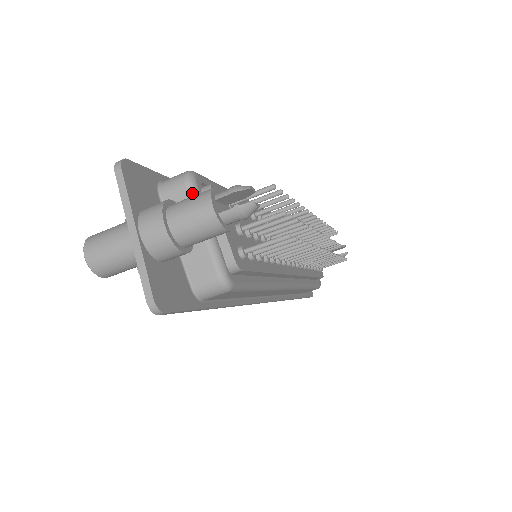
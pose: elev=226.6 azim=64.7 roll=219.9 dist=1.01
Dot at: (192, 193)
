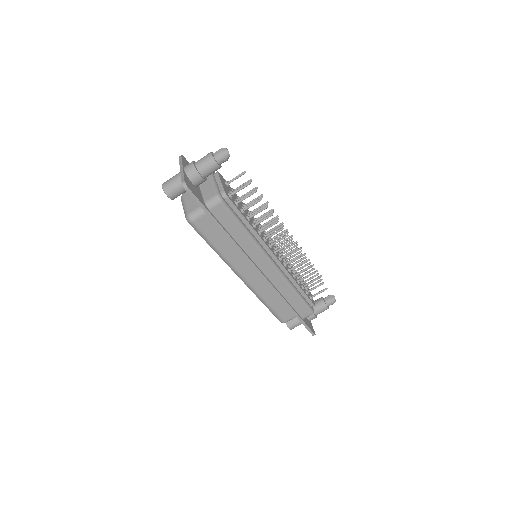
Dot at: occluded
